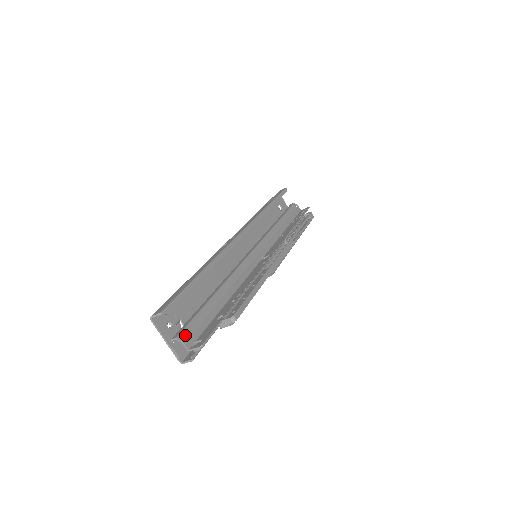
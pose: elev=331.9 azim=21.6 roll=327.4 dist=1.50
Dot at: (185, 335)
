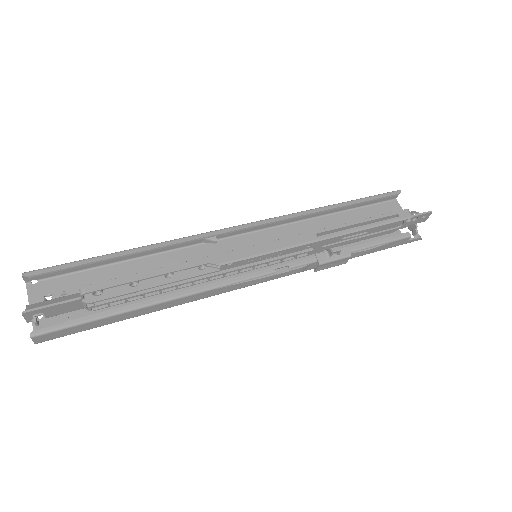
Dot at: (38, 305)
